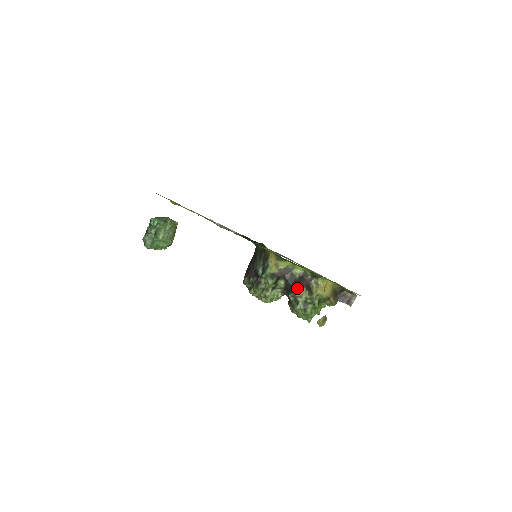
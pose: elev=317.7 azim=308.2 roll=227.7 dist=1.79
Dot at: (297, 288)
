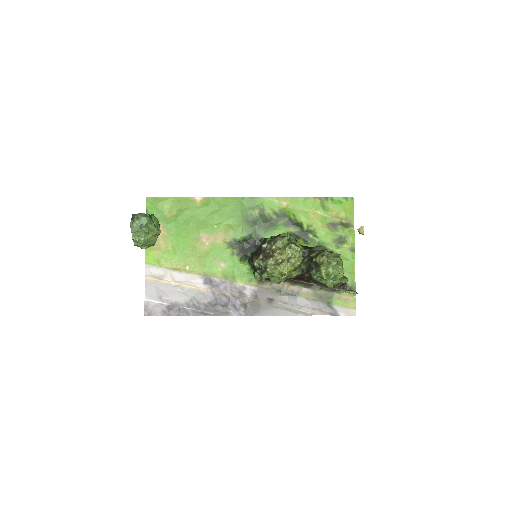
Dot at: (316, 247)
